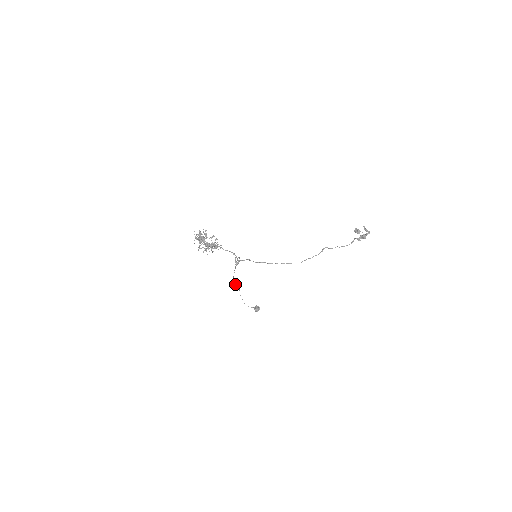
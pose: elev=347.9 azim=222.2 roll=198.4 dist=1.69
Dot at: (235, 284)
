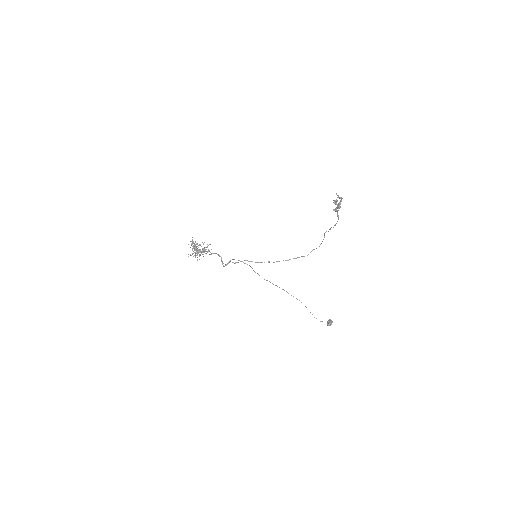
Dot at: occluded
